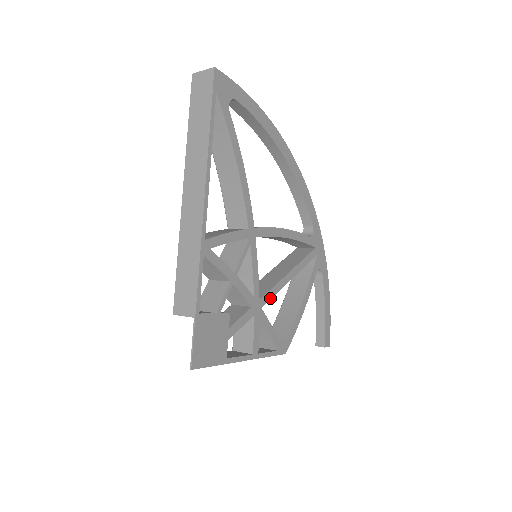
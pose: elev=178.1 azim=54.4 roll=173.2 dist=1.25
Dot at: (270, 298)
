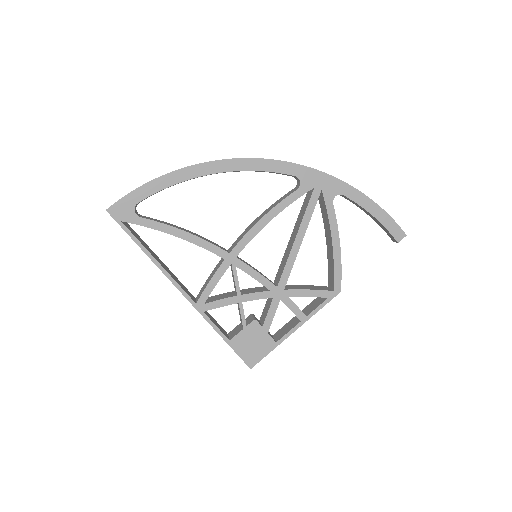
Dot at: (288, 275)
